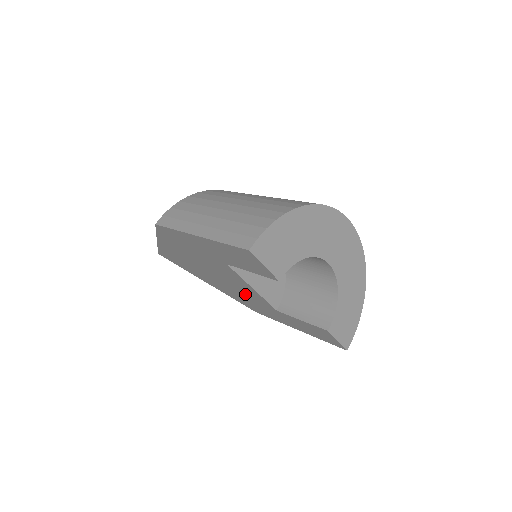
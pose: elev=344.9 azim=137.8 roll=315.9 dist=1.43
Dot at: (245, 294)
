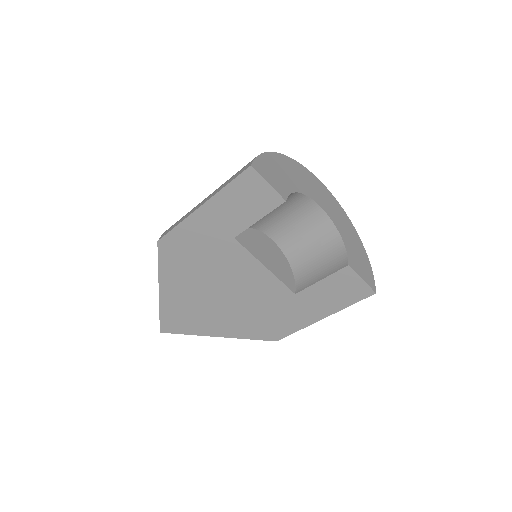
Dot at: (259, 300)
